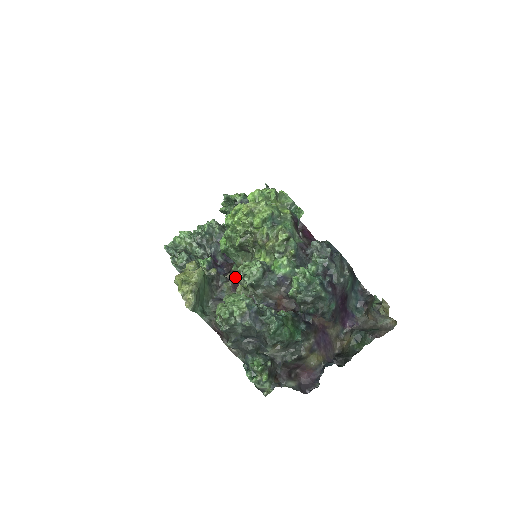
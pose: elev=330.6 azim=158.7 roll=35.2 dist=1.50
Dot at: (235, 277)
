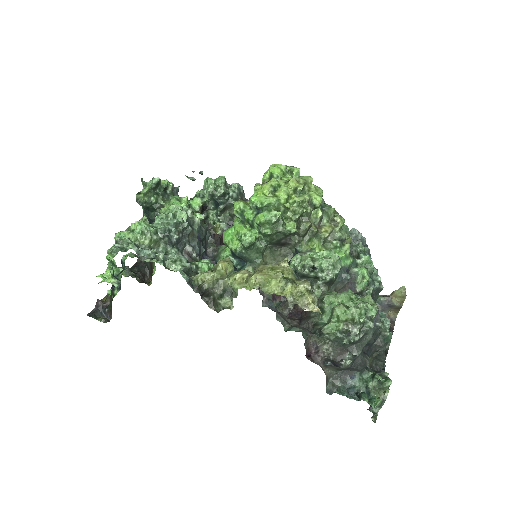
Dot at: occluded
